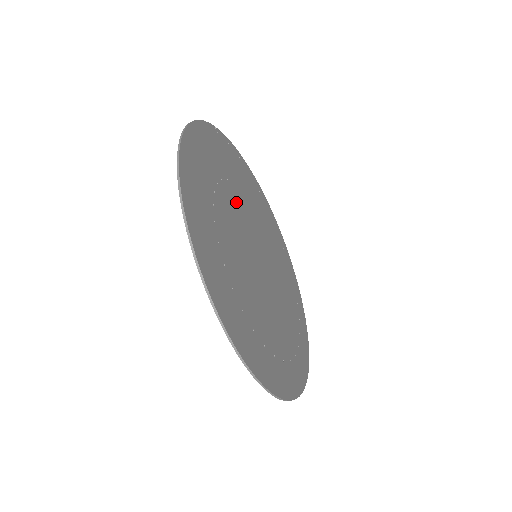
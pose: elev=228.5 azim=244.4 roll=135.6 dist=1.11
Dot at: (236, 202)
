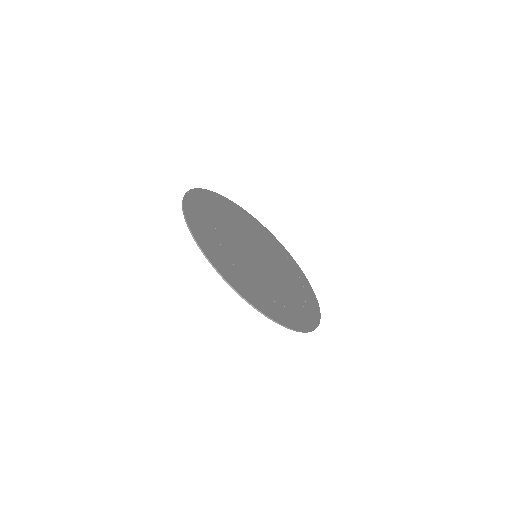
Dot at: (228, 233)
